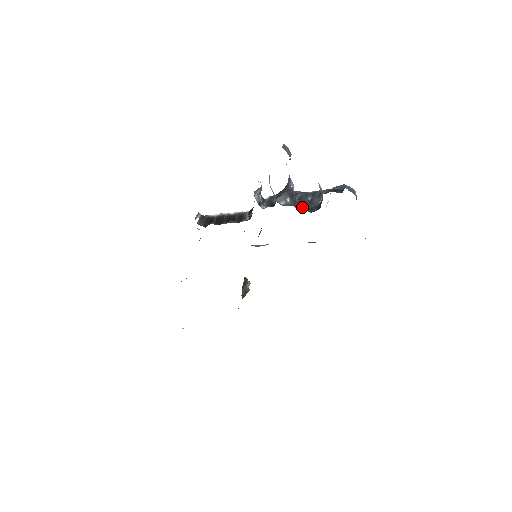
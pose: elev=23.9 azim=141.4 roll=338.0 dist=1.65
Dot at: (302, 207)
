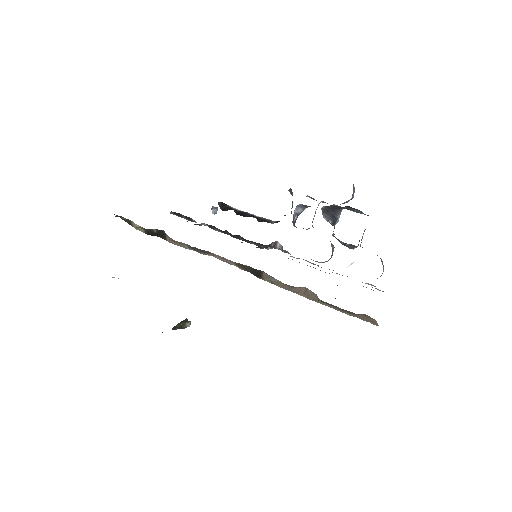
Dot at: occluded
